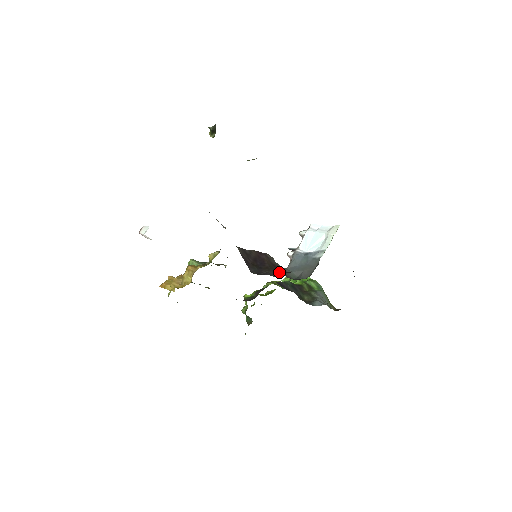
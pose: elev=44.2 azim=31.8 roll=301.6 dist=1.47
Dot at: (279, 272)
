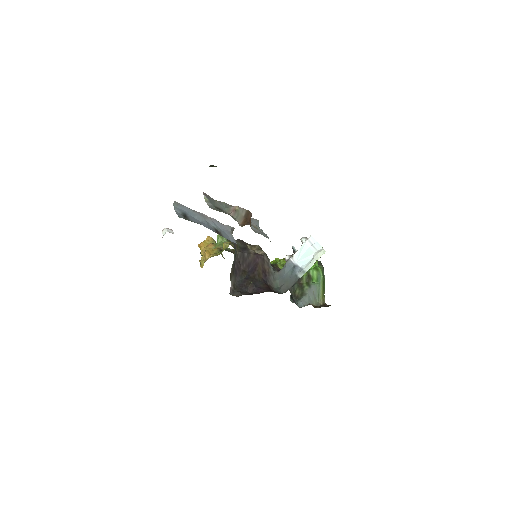
Dot at: (256, 289)
